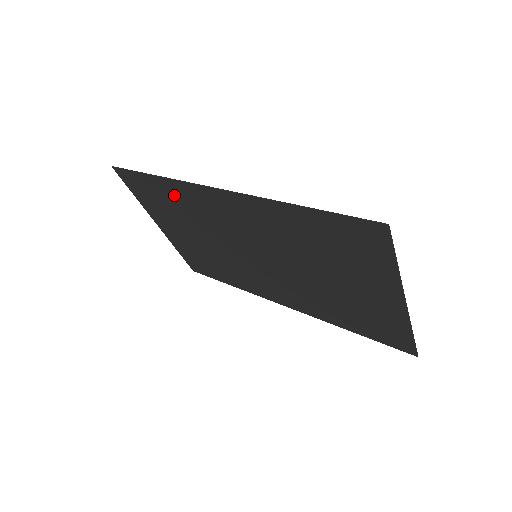
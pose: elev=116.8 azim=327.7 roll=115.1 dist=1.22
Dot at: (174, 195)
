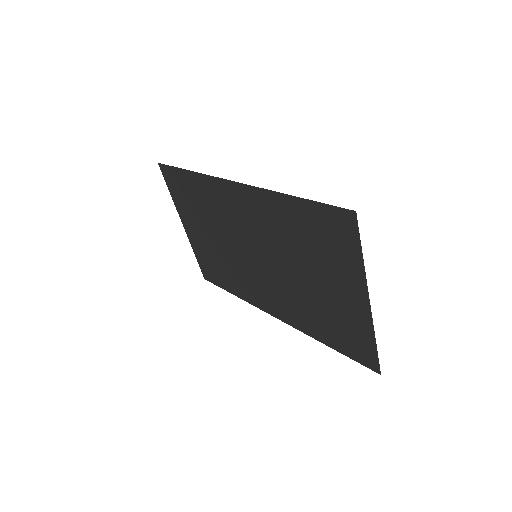
Dot at: (200, 191)
